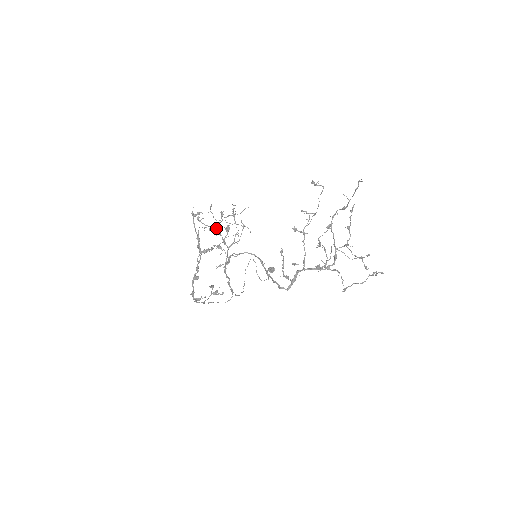
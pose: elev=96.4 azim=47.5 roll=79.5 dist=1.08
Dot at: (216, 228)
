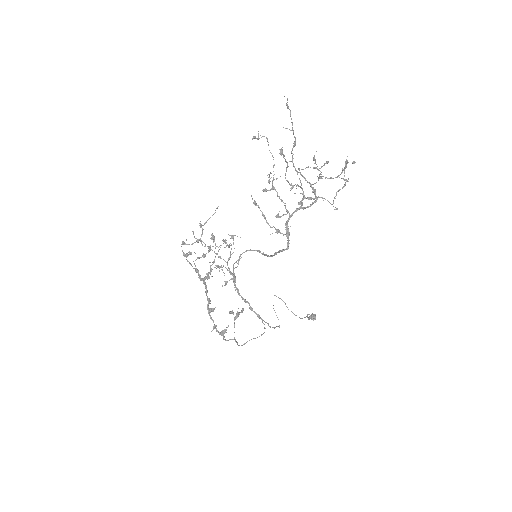
Dot at: occluded
